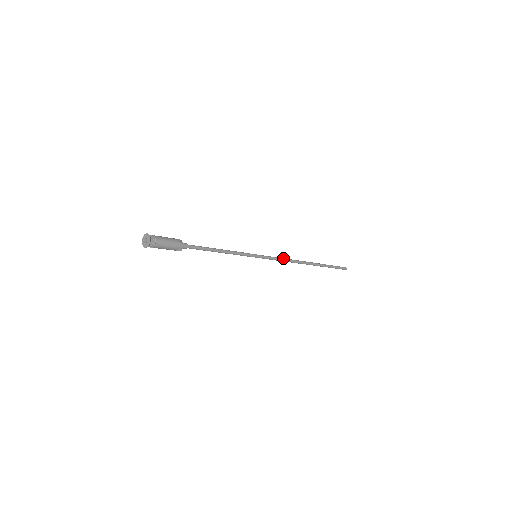
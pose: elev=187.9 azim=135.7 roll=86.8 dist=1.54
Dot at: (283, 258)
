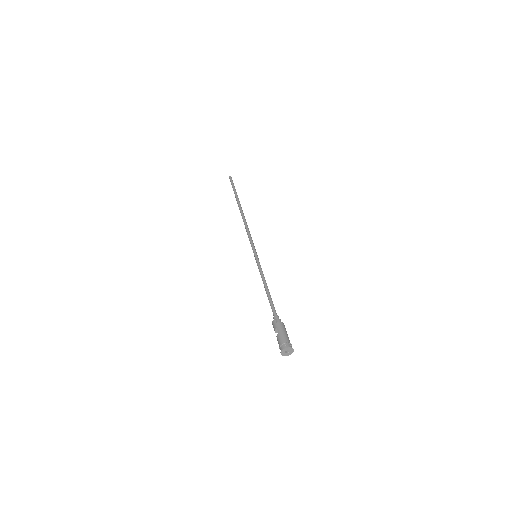
Dot at: (248, 231)
